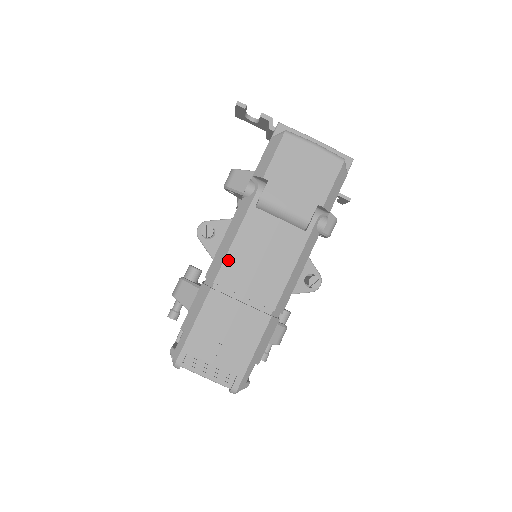
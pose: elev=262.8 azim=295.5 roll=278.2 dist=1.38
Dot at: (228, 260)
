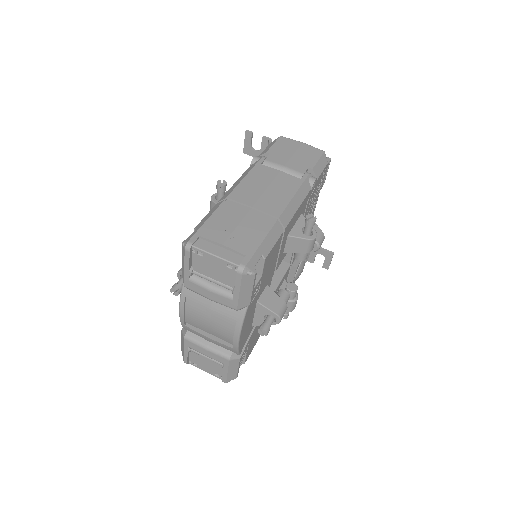
Dot at: (239, 187)
